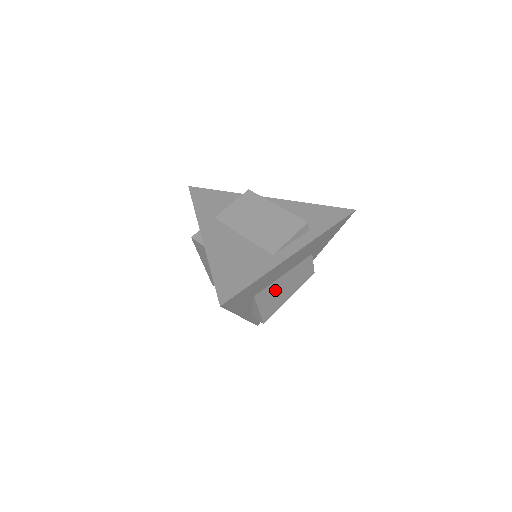
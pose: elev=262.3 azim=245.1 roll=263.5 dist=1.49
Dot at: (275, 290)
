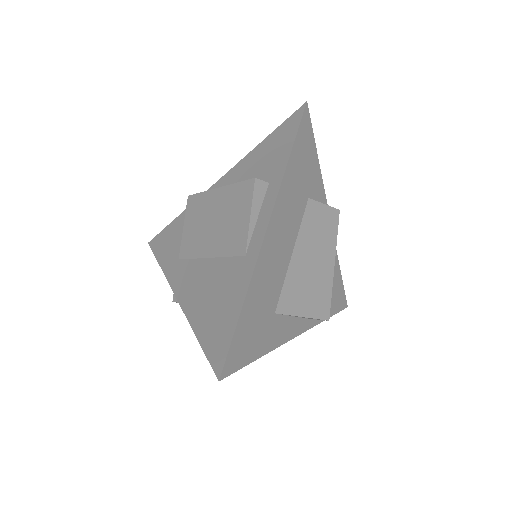
Dot at: (300, 279)
